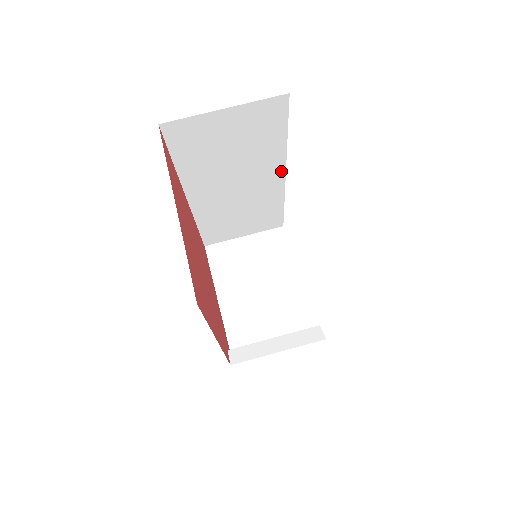
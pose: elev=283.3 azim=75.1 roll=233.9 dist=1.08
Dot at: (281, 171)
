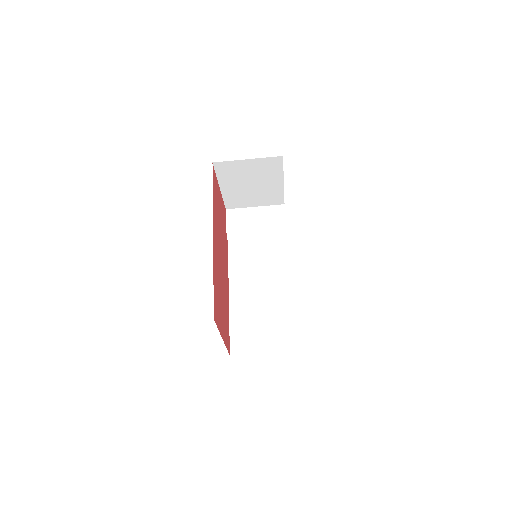
Dot at: occluded
